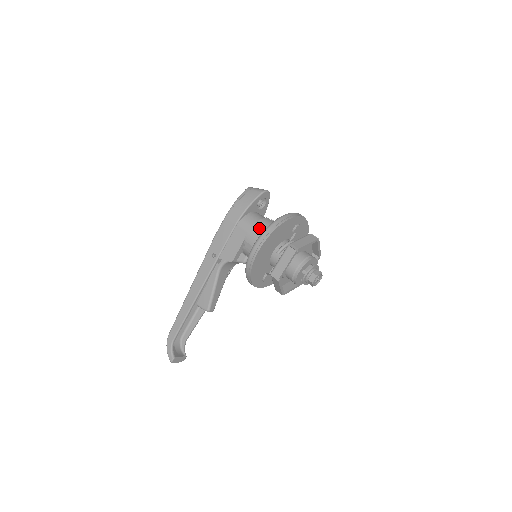
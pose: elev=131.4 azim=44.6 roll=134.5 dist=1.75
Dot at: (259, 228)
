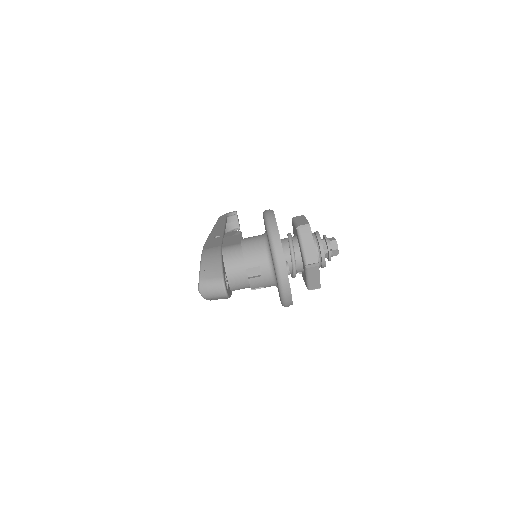
Dot at: occluded
